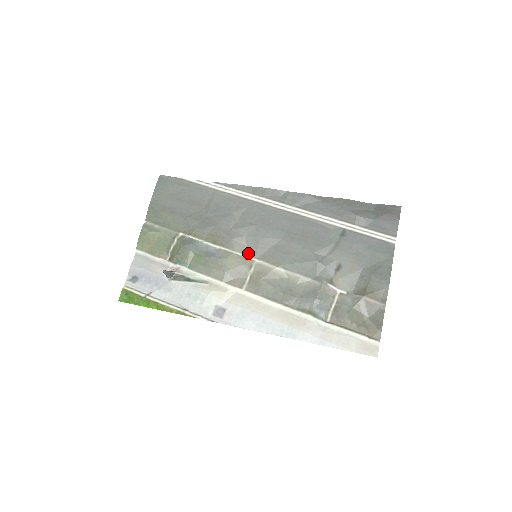
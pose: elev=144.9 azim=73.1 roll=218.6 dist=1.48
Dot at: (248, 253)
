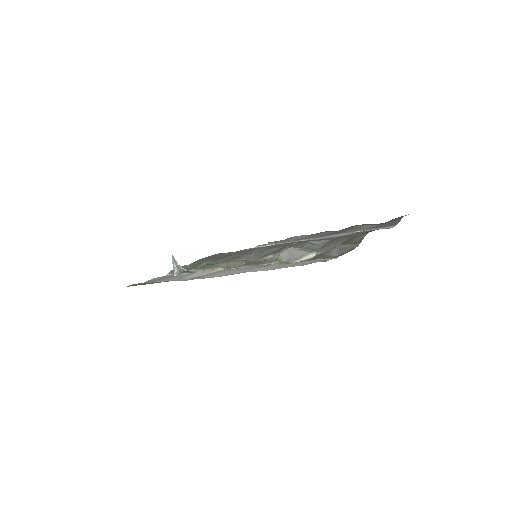
Dot at: (251, 258)
